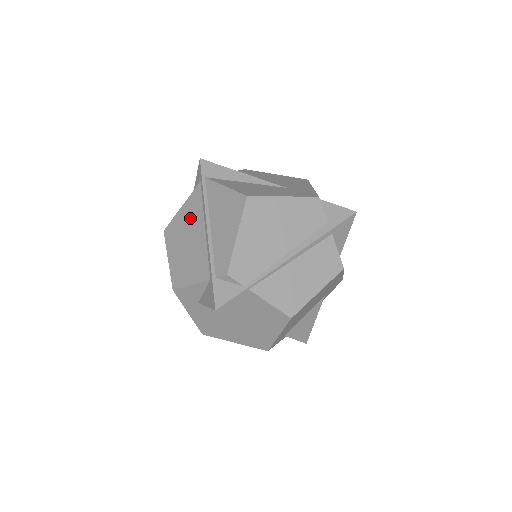
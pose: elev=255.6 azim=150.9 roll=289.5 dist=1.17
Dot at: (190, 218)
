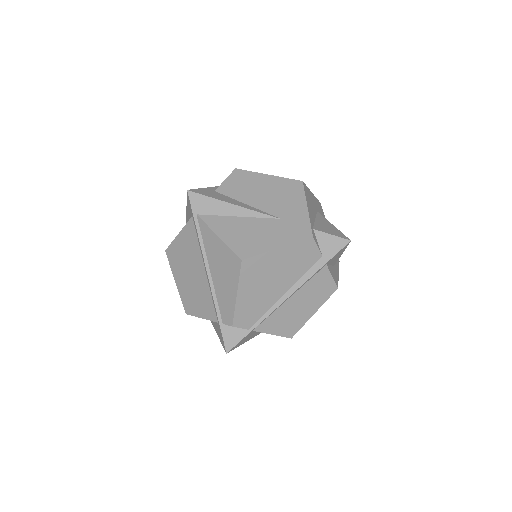
Dot at: (189, 252)
